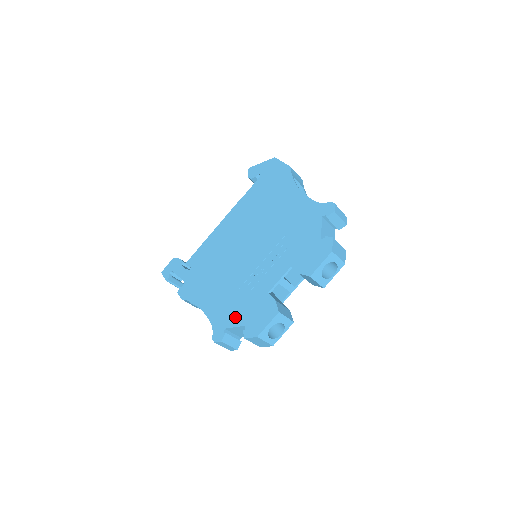
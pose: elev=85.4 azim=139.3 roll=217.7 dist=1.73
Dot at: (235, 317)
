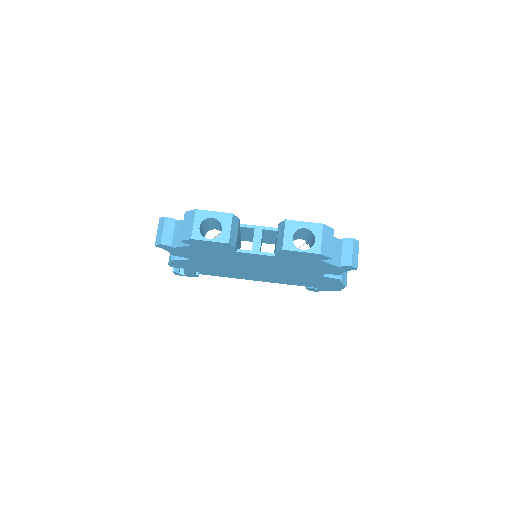
Dot at: occluded
